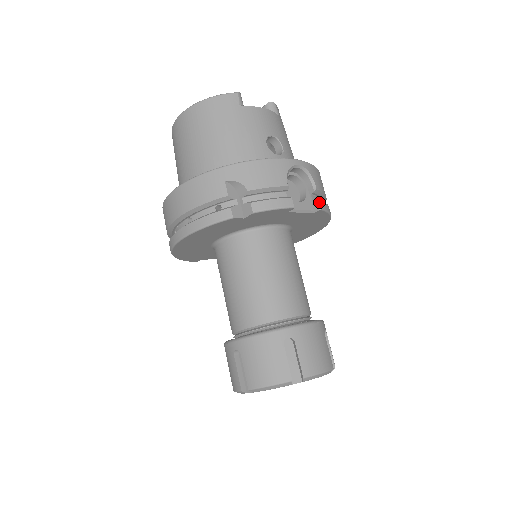
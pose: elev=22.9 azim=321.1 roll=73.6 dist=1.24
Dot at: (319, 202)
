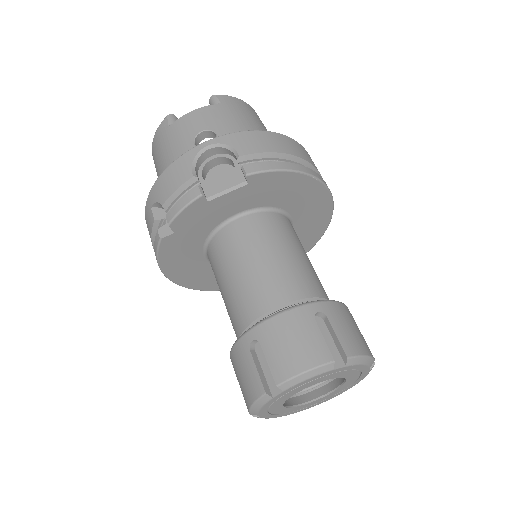
Dot at: (243, 169)
